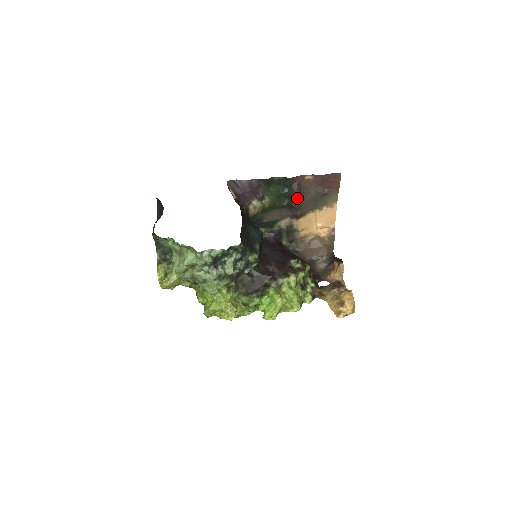
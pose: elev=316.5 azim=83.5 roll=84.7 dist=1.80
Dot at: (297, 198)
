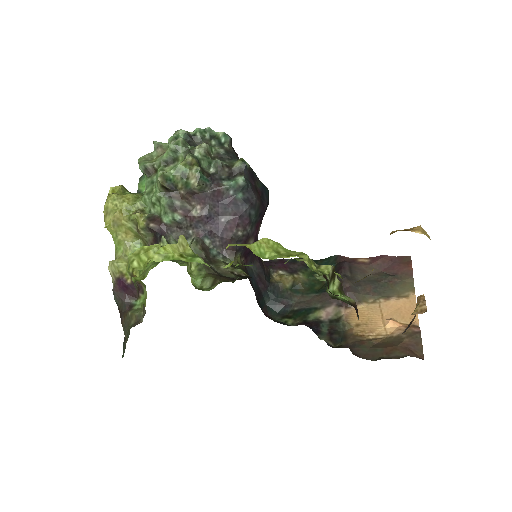
Dot at: (344, 271)
